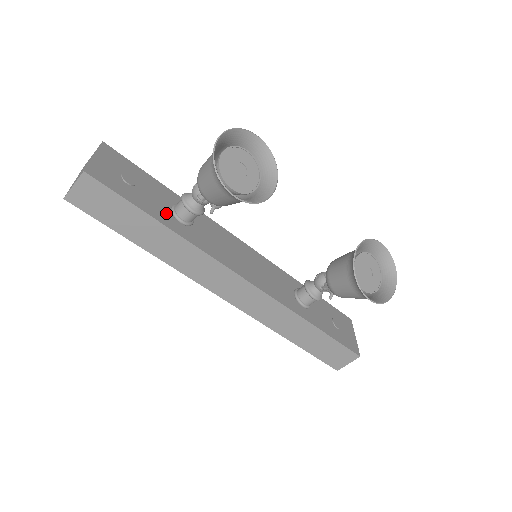
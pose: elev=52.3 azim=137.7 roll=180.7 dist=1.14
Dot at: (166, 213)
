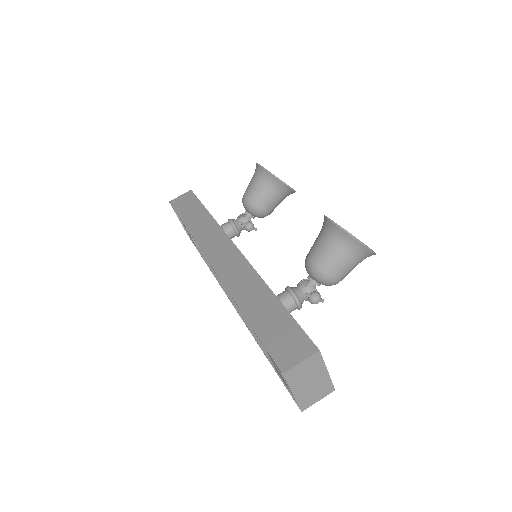
Dot at: occluded
